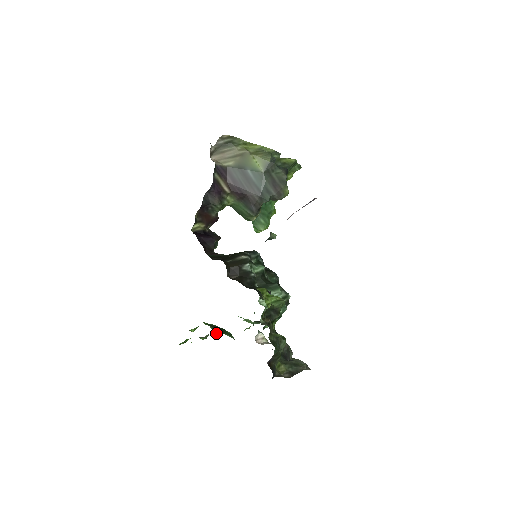
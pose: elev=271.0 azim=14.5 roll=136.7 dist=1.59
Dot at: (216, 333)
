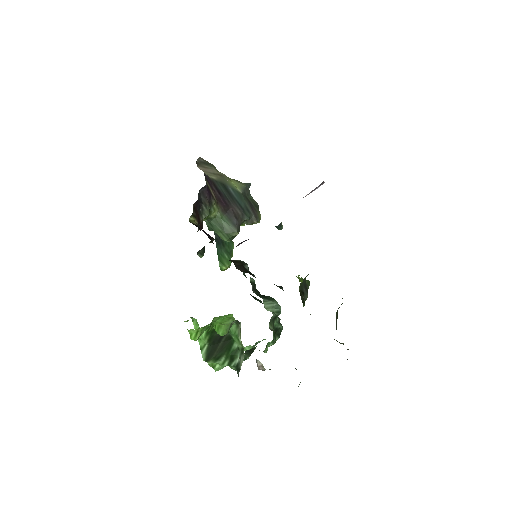
Dot at: (208, 361)
